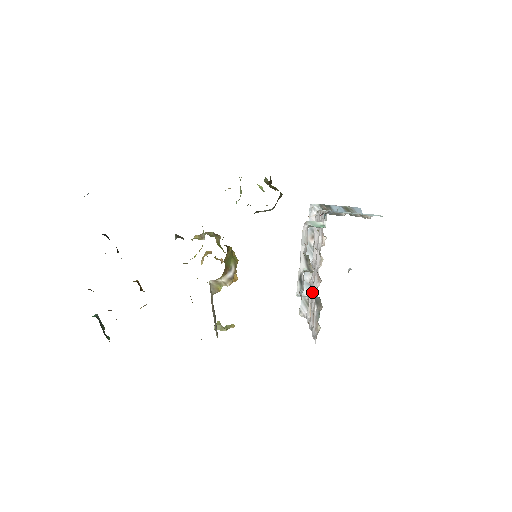
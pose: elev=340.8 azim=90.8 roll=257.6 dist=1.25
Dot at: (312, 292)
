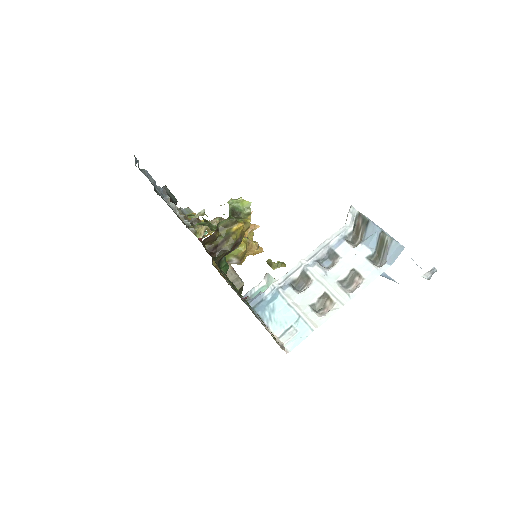
Dot at: occluded
